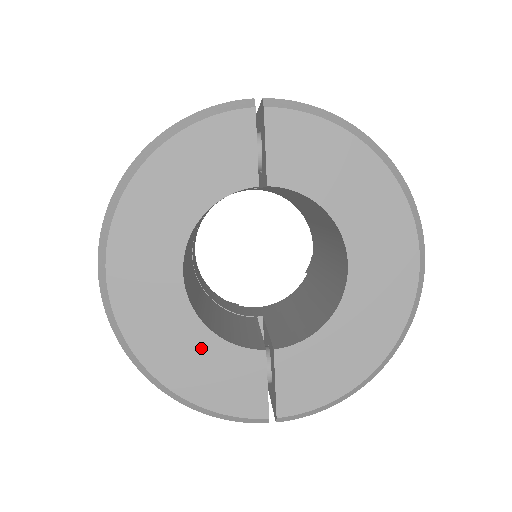
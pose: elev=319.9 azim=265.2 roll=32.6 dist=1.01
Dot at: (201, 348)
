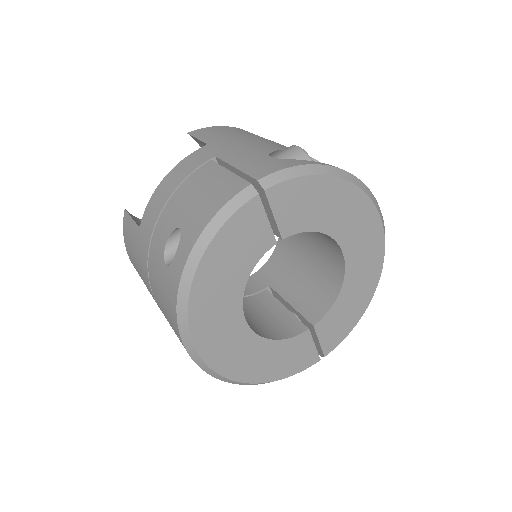
Dot at: (271, 352)
